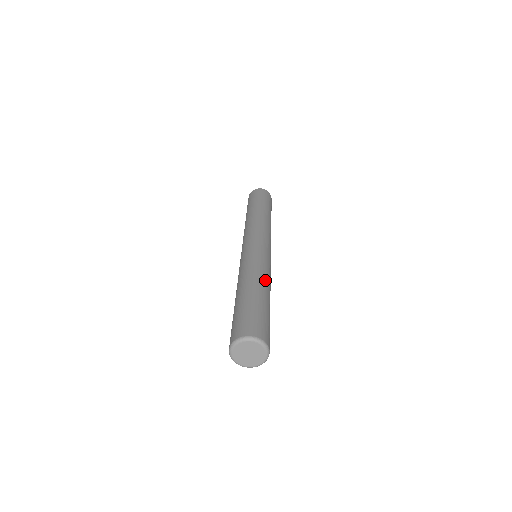
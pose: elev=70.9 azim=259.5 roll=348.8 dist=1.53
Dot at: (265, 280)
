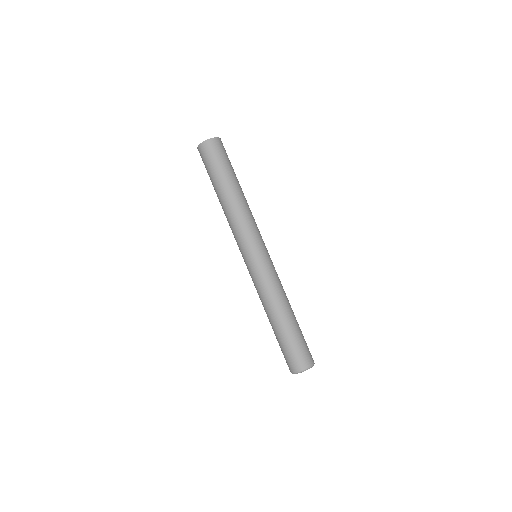
Dot at: (280, 303)
